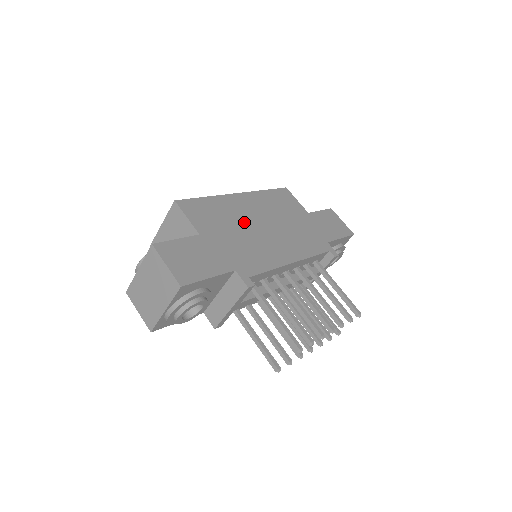
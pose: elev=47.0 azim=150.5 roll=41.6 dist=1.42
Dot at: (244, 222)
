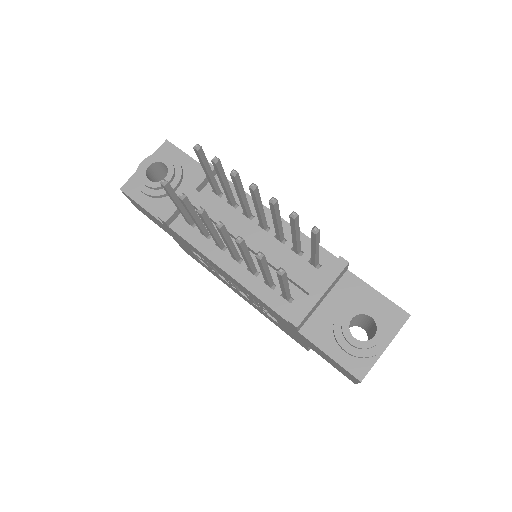
Dot at: occluded
